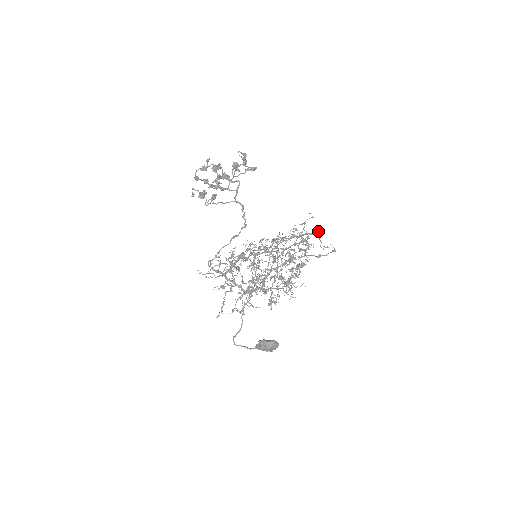
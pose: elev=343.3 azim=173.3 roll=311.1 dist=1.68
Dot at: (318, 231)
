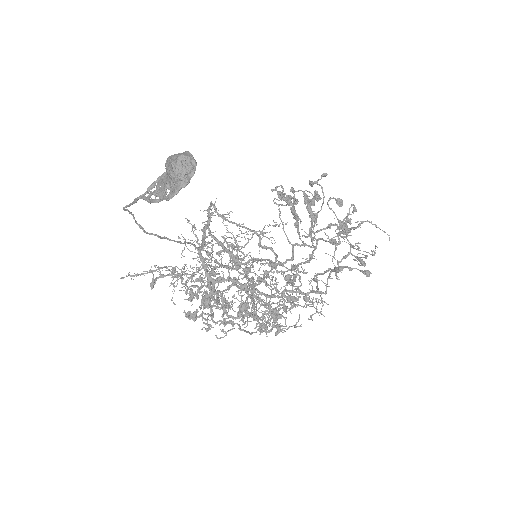
Dot at: (365, 263)
